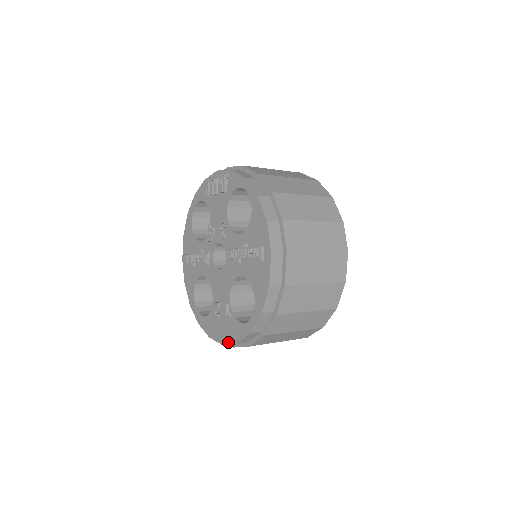
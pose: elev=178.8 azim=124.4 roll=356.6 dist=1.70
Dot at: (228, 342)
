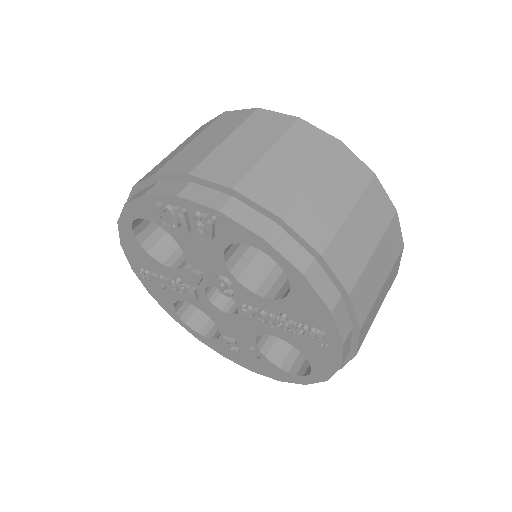
Dot at: (263, 374)
